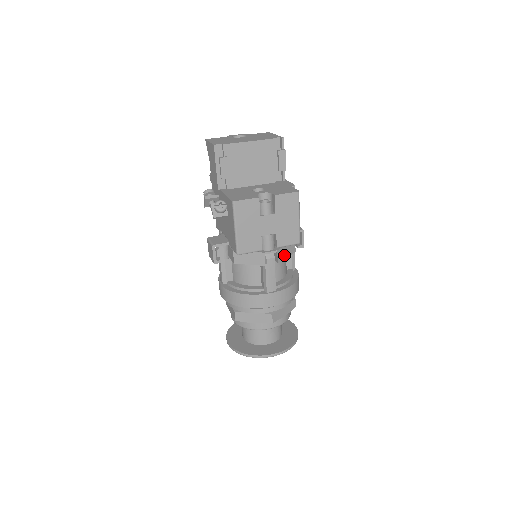
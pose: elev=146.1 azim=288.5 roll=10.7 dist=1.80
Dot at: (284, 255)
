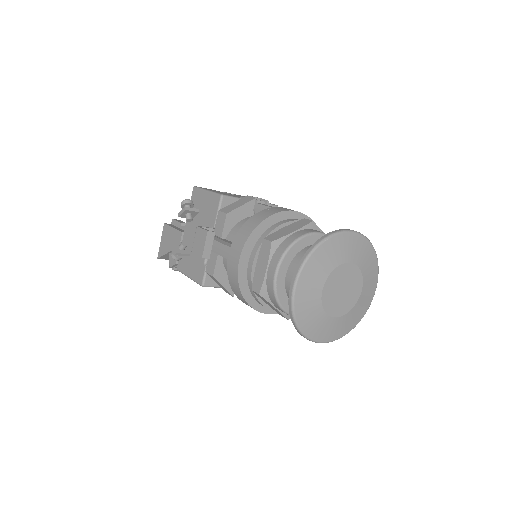
Dot at: occluded
